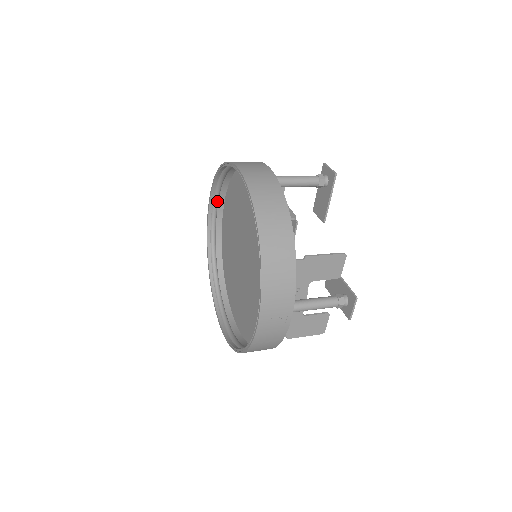
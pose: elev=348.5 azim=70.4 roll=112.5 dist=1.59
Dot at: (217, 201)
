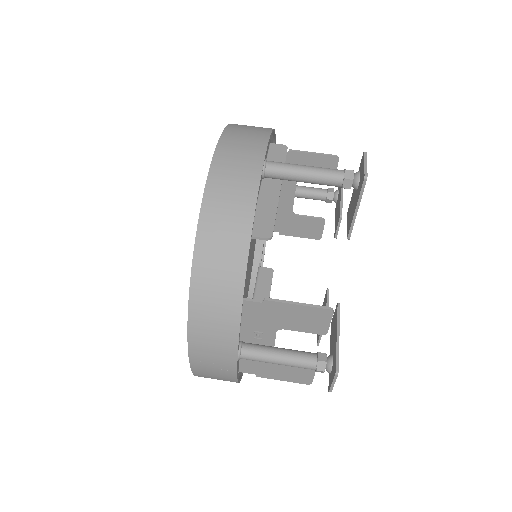
Dot at: occluded
